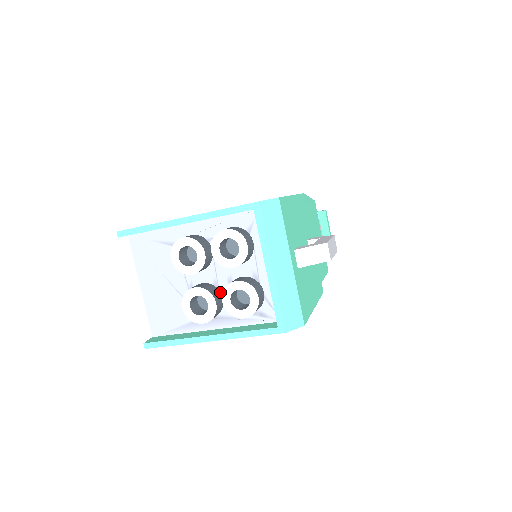
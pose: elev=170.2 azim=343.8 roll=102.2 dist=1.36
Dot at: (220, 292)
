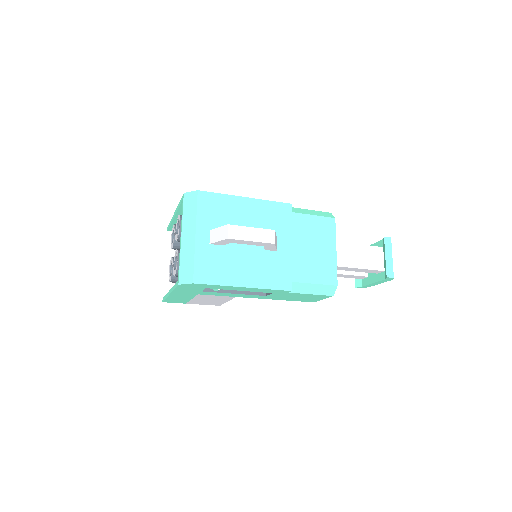
Dot at: occluded
